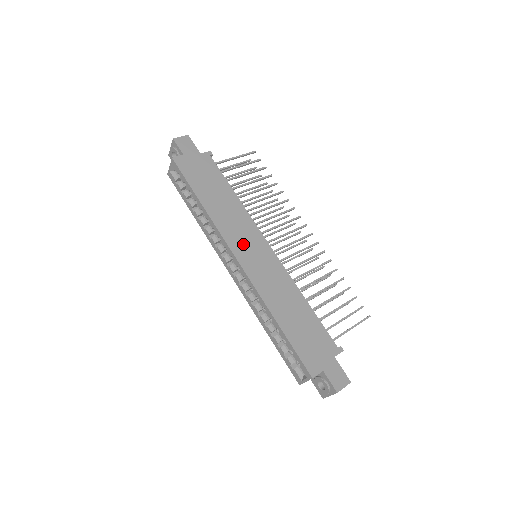
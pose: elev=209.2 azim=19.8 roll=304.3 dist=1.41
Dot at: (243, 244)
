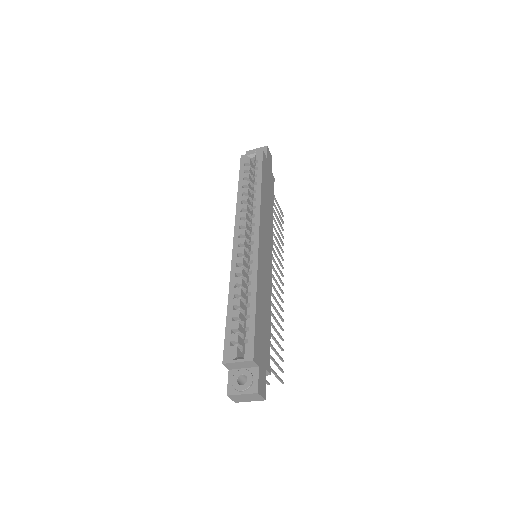
Dot at: (265, 236)
